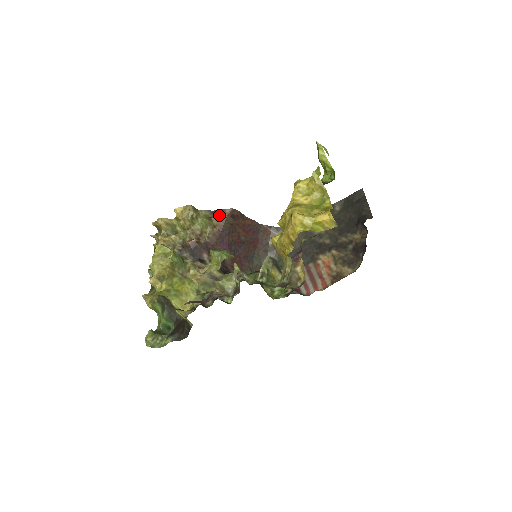
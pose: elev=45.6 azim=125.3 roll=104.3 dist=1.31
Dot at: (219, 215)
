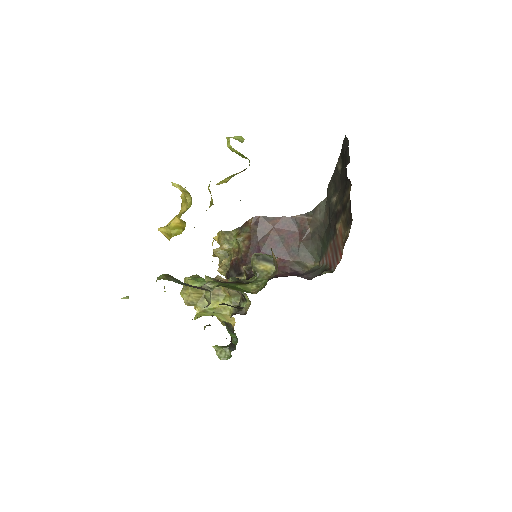
Dot at: (245, 228)
